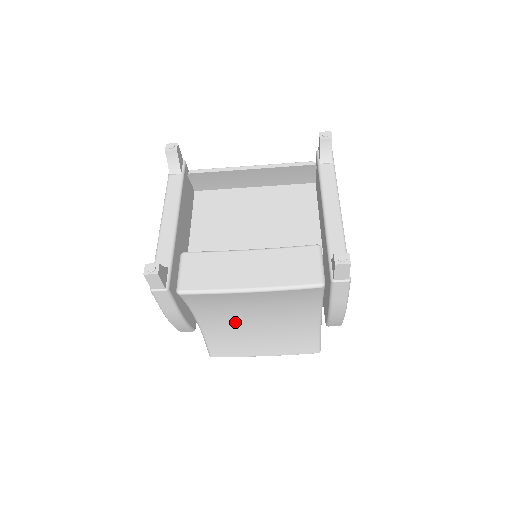
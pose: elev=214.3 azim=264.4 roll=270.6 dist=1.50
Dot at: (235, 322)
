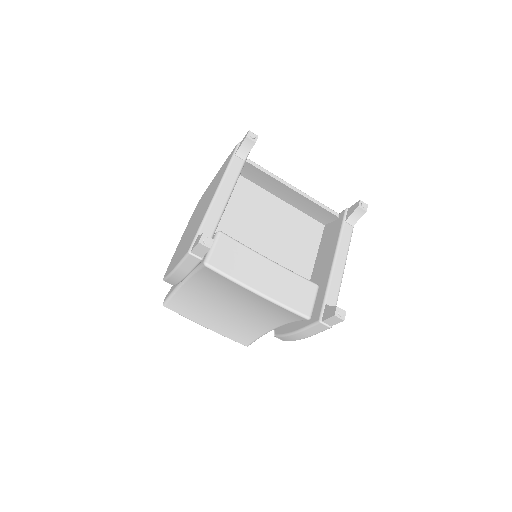
Dot at: (213, 298)
